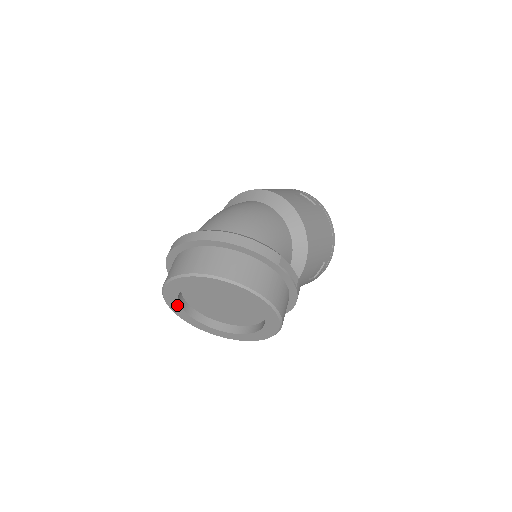
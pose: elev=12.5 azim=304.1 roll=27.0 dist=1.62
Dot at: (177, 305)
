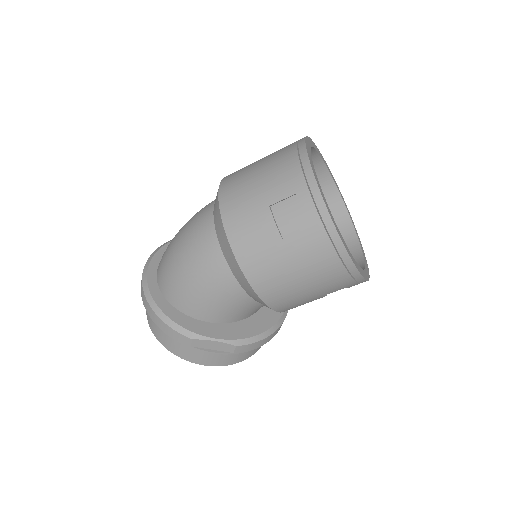
Dot at: occluded
